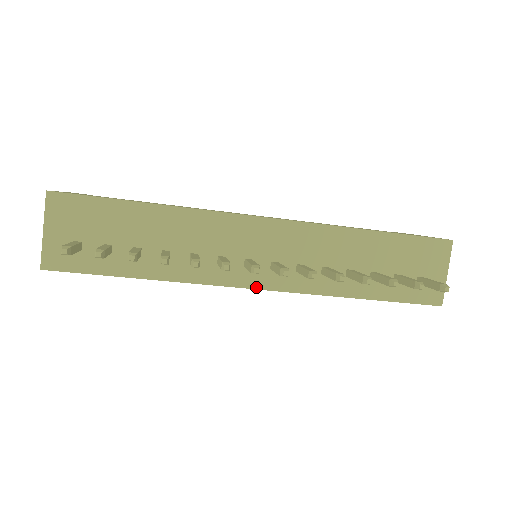
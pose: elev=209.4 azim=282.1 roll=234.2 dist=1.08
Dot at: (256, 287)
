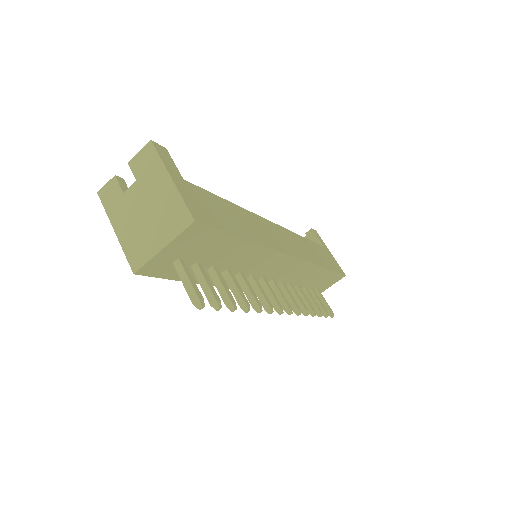
Dot at: occluded
